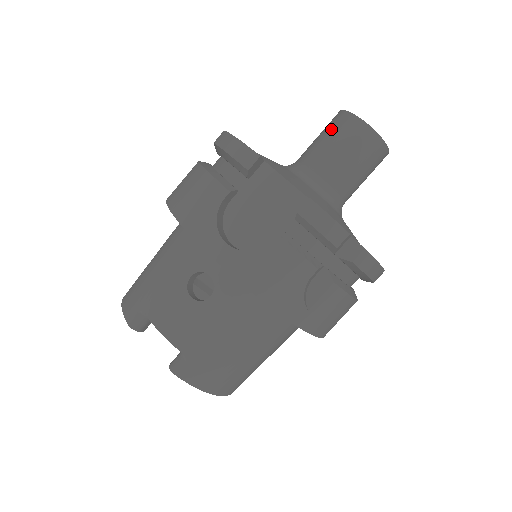
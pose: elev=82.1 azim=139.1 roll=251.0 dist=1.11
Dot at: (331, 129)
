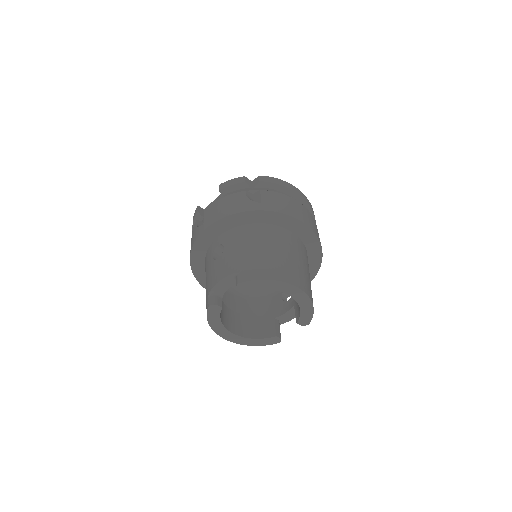
Dot at: occluded
